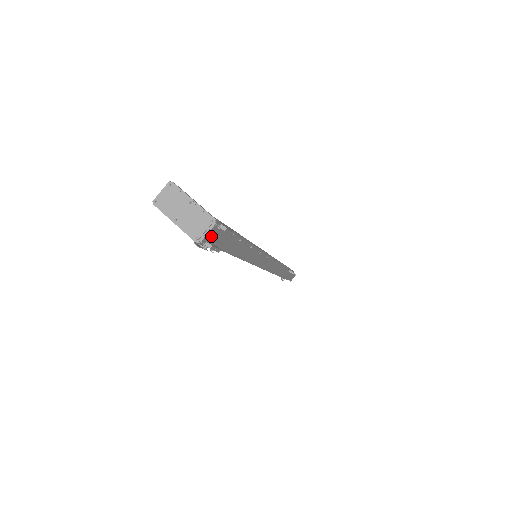
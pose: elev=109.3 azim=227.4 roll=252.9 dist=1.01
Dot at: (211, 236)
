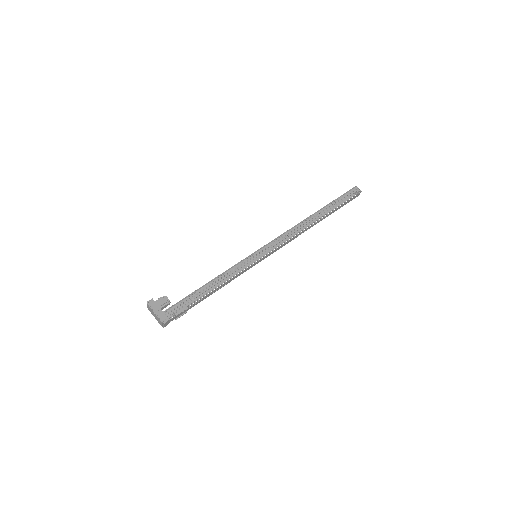
Dot at: (169, 321)
